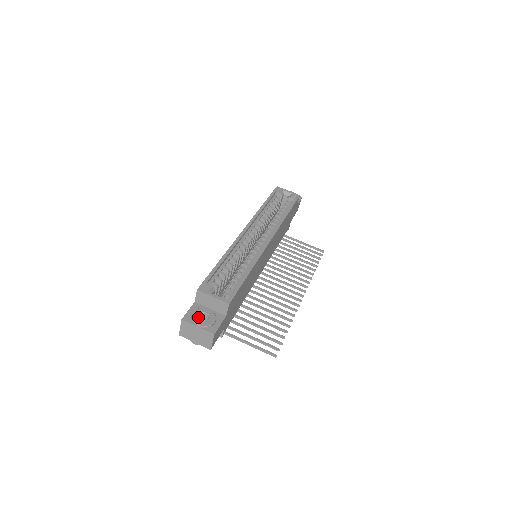
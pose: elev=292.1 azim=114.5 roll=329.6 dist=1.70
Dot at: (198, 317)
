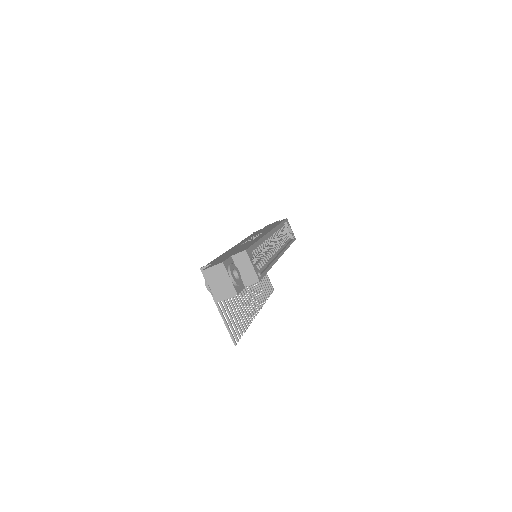
Dot at: occluded
